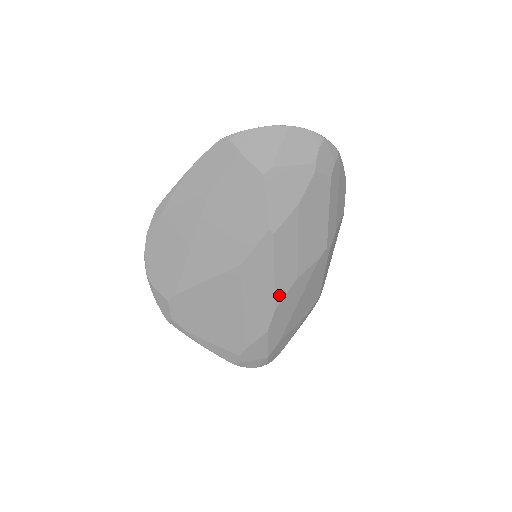
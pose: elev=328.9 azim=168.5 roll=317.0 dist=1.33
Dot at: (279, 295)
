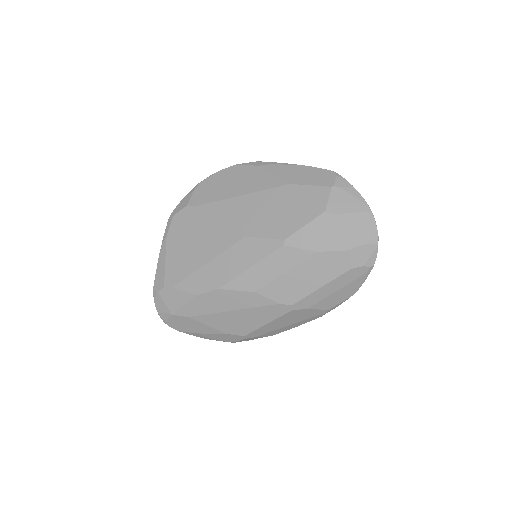
Dot at: (234, 284)
